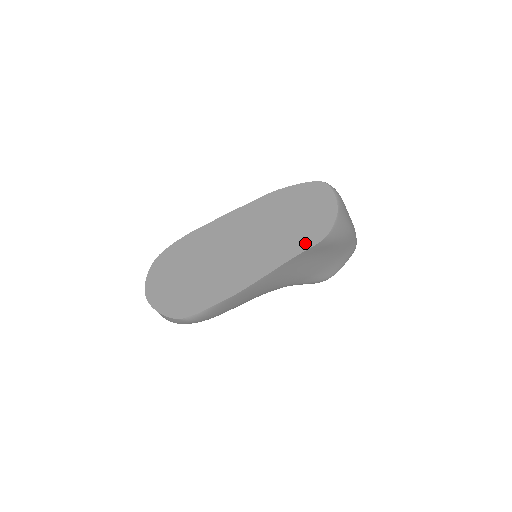
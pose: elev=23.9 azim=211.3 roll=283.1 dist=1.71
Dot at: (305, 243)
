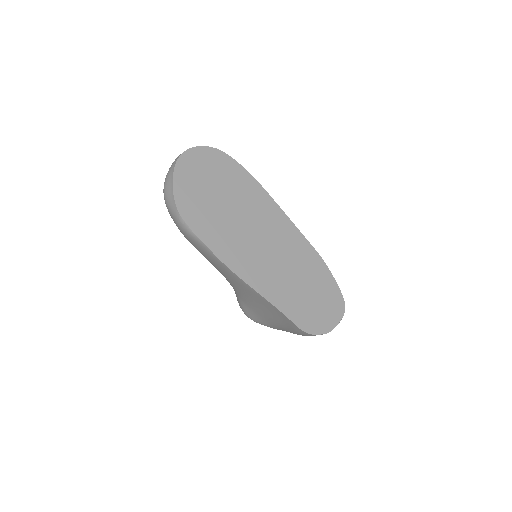
Dot at: (295, 316)
